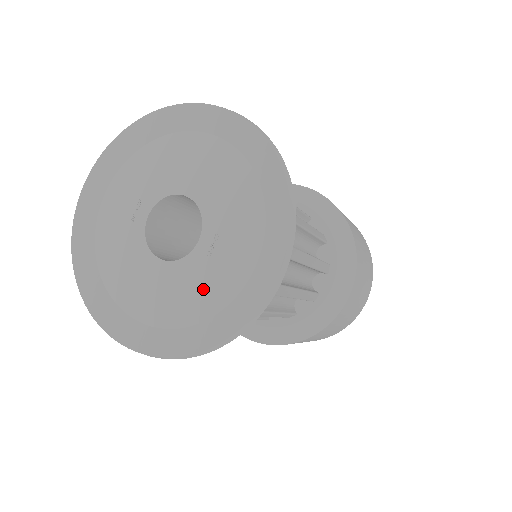
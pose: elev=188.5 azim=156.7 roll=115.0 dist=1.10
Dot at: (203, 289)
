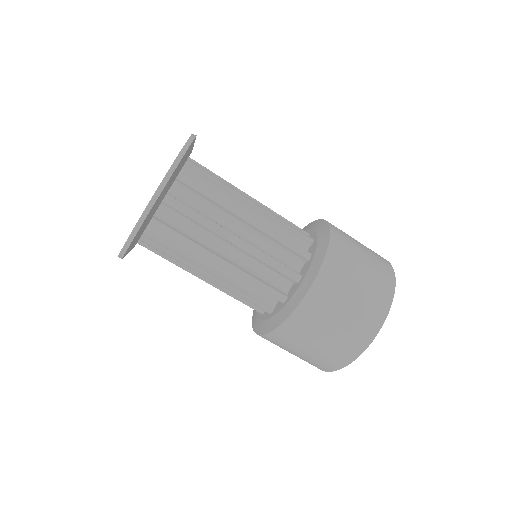
Dot at: occluded
